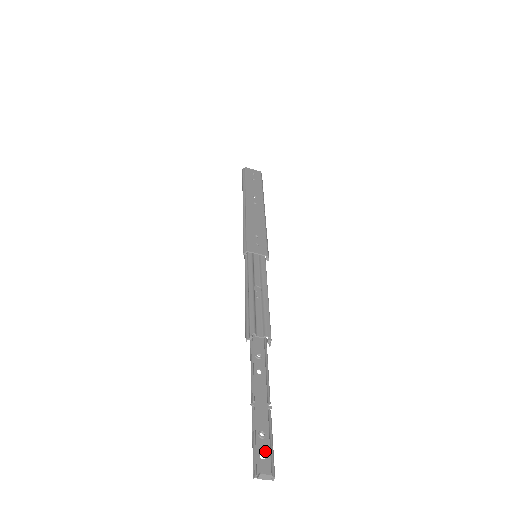
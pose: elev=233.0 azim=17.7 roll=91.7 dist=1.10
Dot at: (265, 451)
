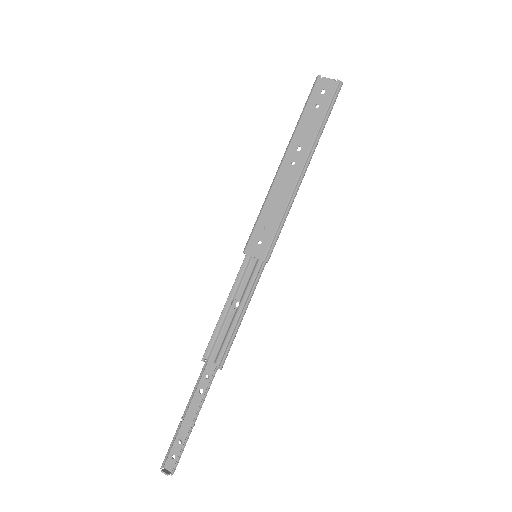
Dot at: (176, 454)
